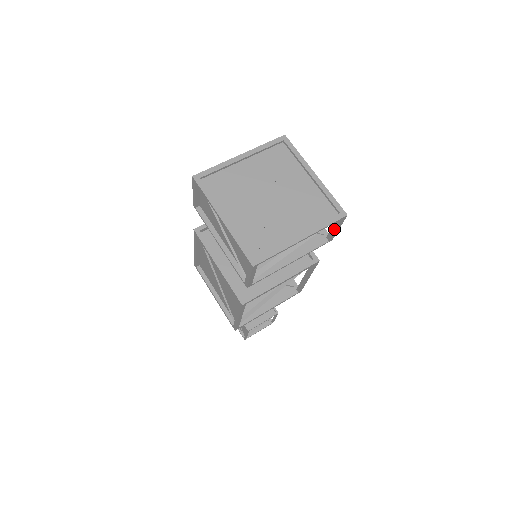
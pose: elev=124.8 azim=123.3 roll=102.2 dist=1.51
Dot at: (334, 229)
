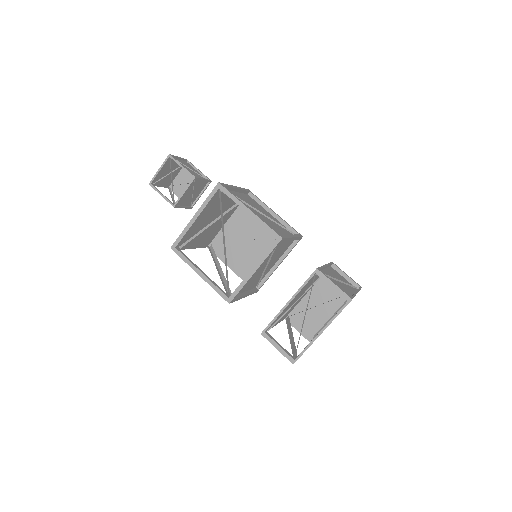
Dot at: (344, 278)
